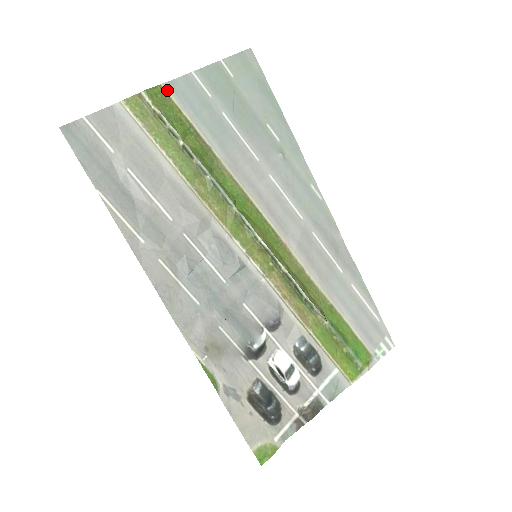
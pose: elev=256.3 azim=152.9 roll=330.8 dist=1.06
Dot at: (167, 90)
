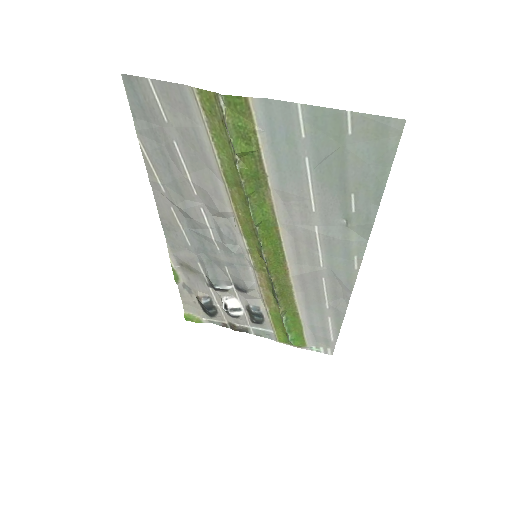
Dot at: (252, 106)
